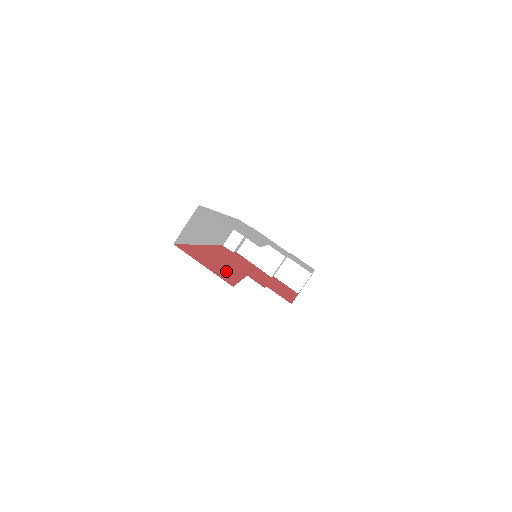
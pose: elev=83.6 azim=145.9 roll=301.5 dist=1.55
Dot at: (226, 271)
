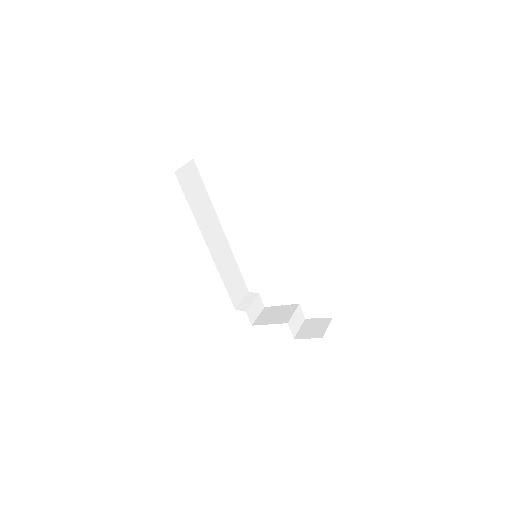
Dot at: occluded
